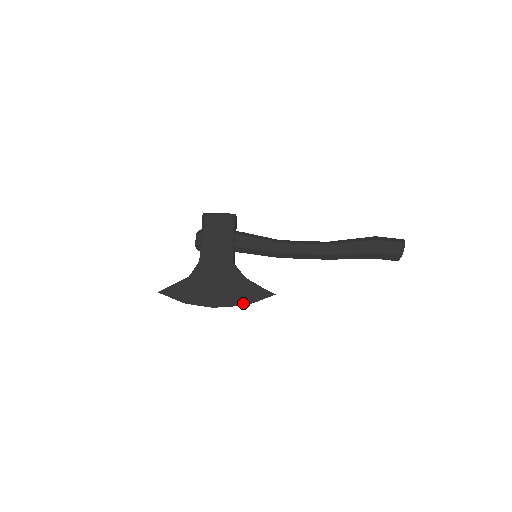
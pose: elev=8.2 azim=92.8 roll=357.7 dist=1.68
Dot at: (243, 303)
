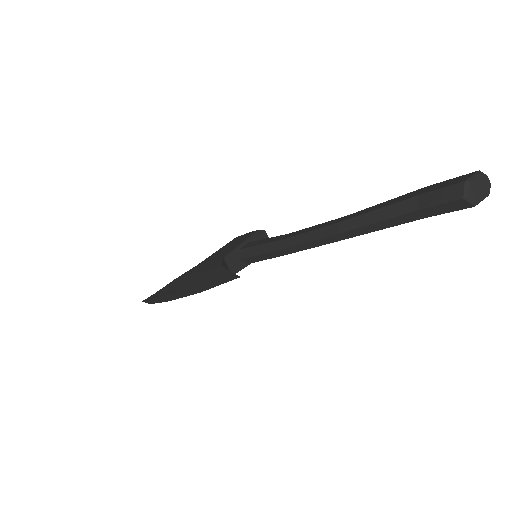
Dot at: (198, 291)
